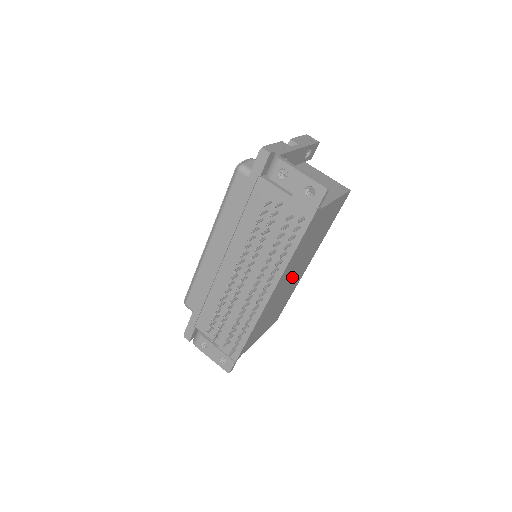
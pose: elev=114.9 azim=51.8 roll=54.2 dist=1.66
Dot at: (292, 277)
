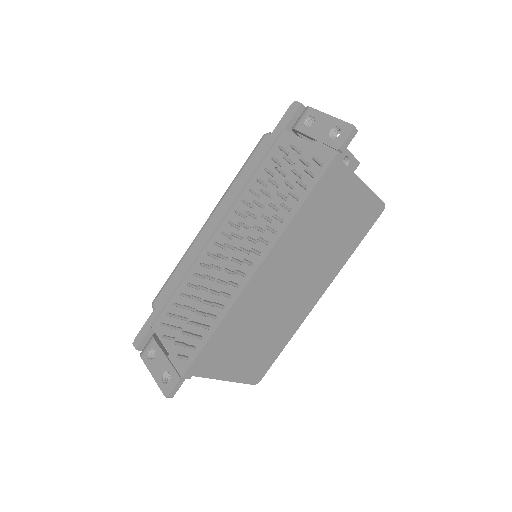
Dot at: (292, 285)
